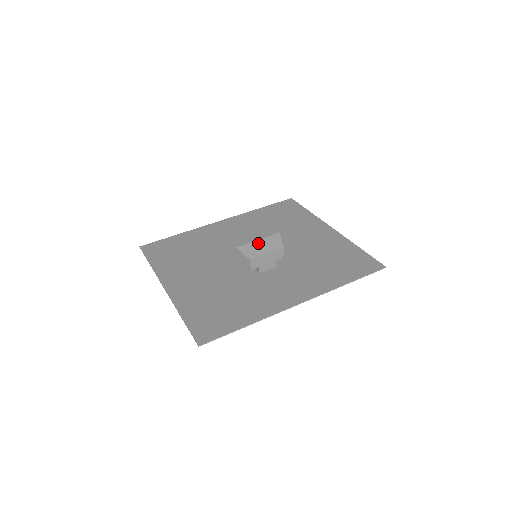
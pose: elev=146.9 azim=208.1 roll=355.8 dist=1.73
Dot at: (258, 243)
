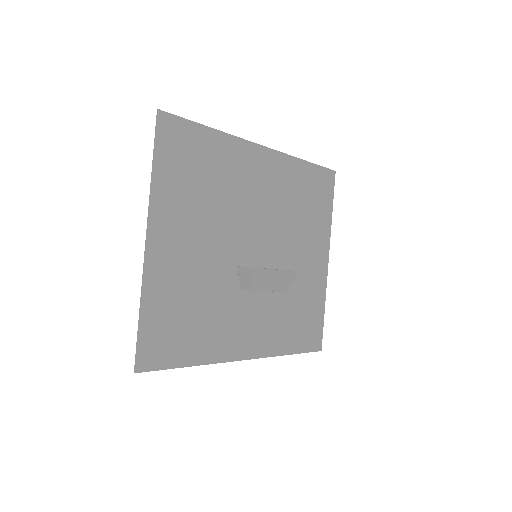
Dot at: (274, 274)
